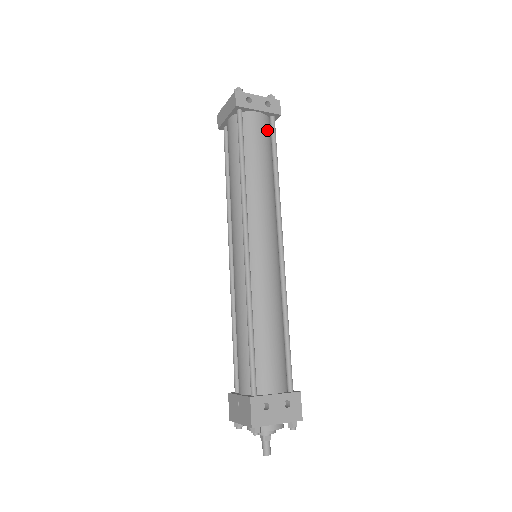
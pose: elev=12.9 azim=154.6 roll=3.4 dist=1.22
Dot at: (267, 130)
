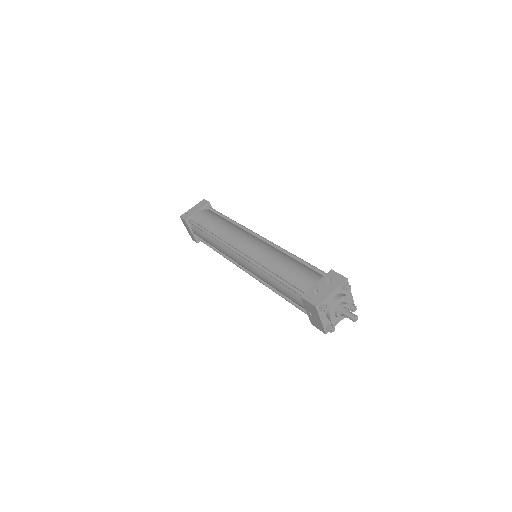
Dot at: (209, 213)
